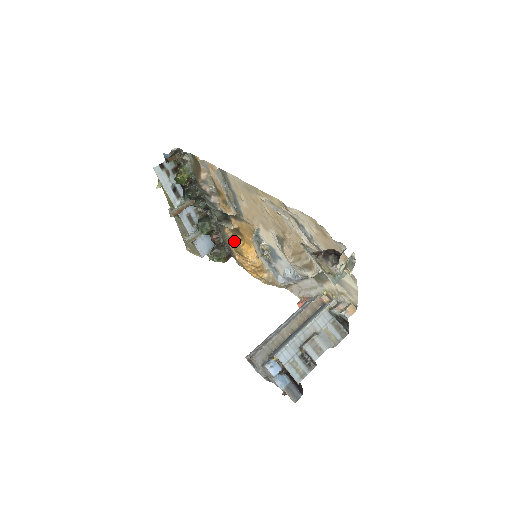
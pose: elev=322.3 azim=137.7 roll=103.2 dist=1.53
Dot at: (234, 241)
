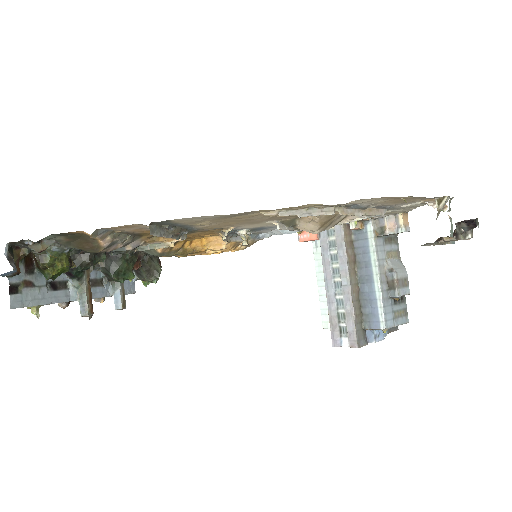
Dot at: (176, 250)
